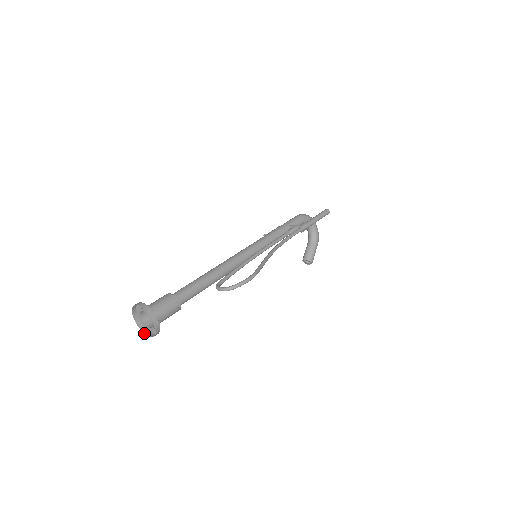
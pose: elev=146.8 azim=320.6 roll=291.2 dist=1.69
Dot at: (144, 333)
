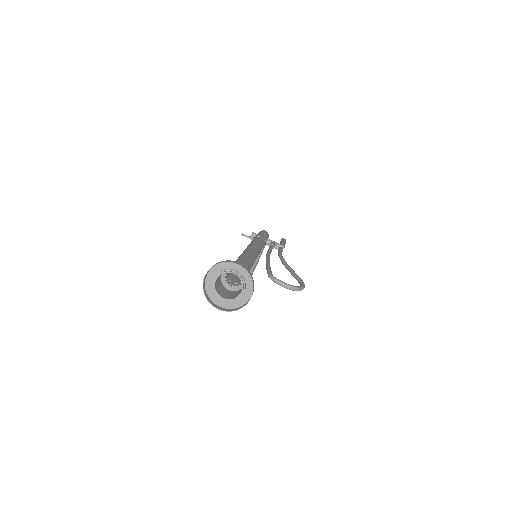
Dot at: (208, 300)
